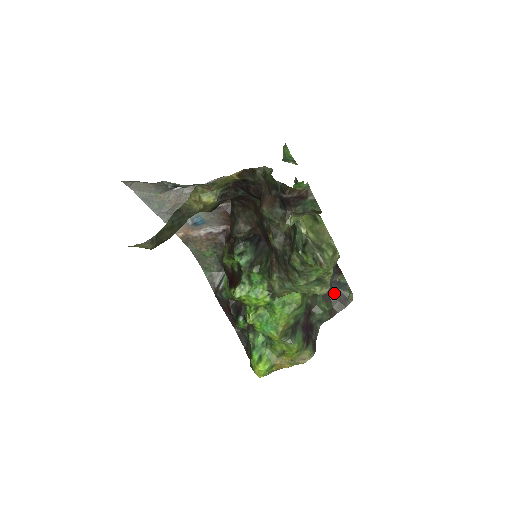
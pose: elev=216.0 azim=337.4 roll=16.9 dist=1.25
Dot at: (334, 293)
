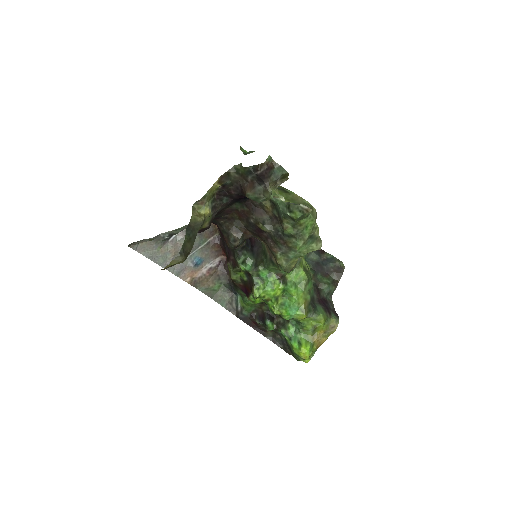
Dot at: (328, 268)
